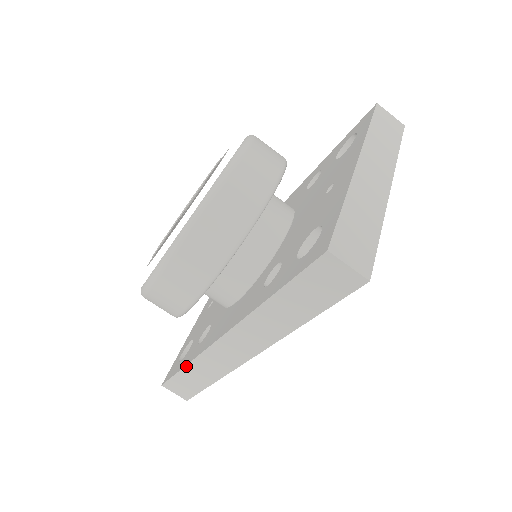
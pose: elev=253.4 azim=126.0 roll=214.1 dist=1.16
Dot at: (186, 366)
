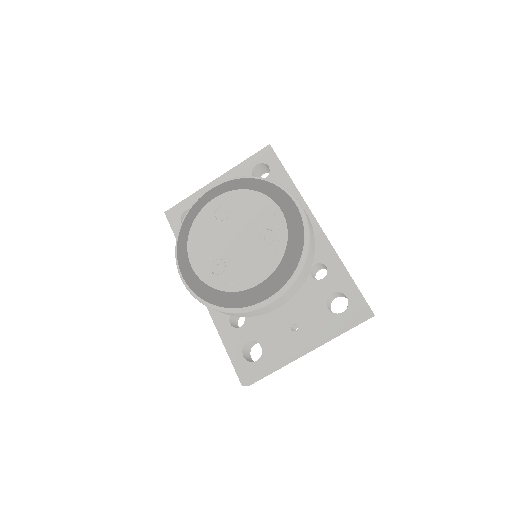
Dot at: occluded
